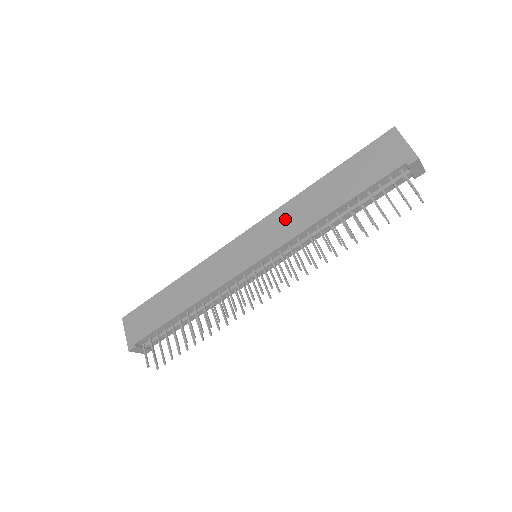
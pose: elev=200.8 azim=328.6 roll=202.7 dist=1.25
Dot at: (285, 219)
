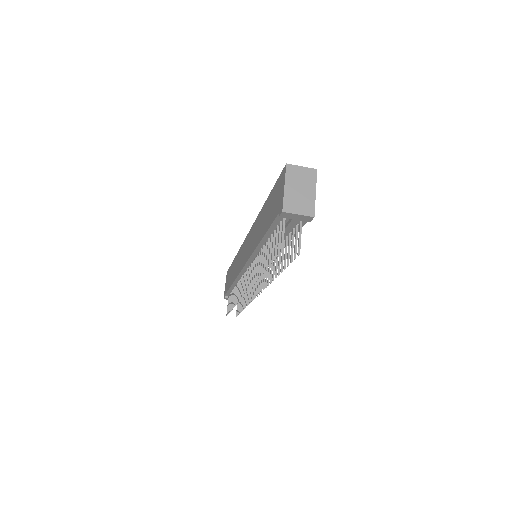
Dot at: (253, 234)
